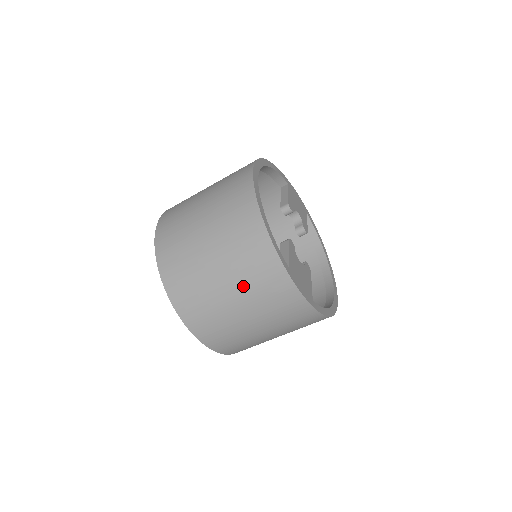
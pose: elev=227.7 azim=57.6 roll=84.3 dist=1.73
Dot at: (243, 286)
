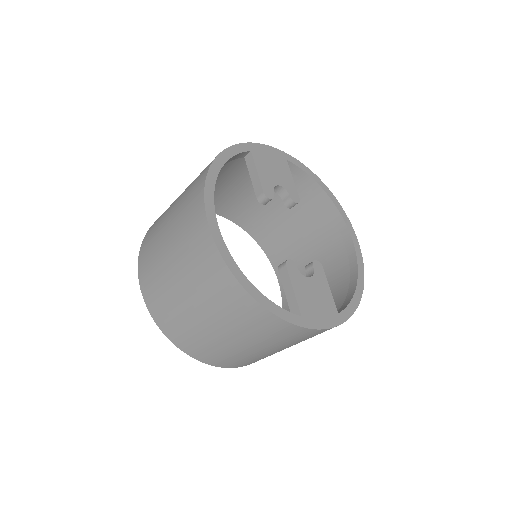
Dot at: (263, 343)
